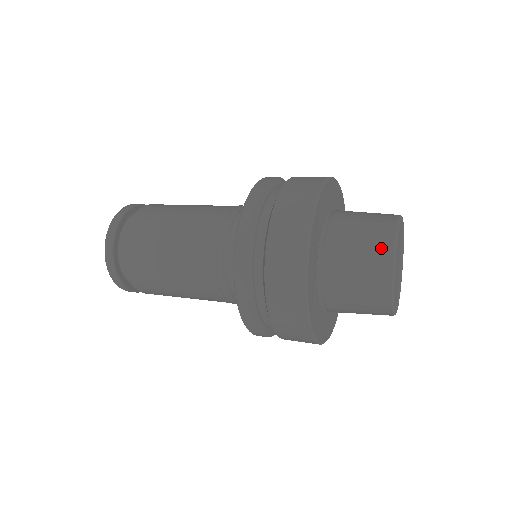
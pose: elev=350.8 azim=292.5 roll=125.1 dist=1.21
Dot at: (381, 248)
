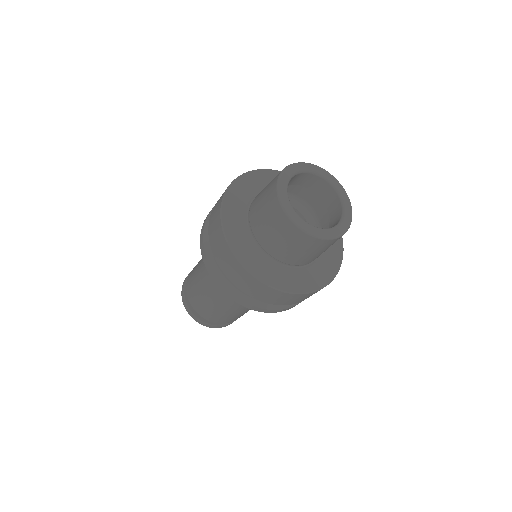
Dot at: (277, 216)
